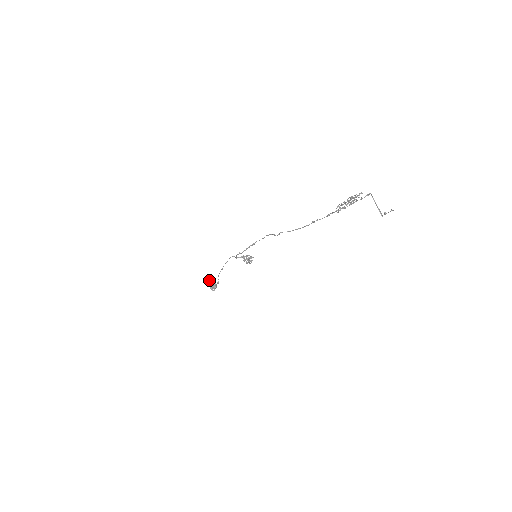
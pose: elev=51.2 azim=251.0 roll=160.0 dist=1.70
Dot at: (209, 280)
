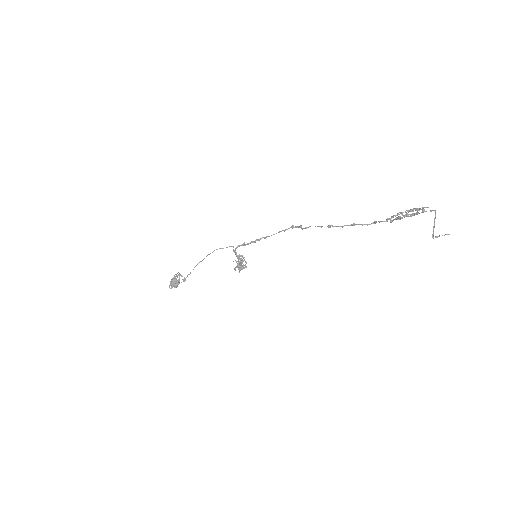
Dot at: occluded
